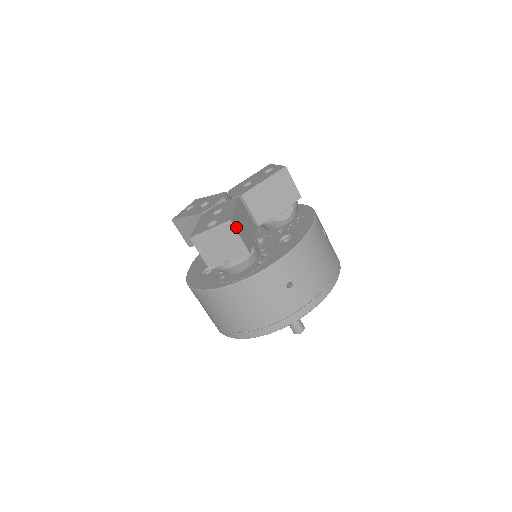
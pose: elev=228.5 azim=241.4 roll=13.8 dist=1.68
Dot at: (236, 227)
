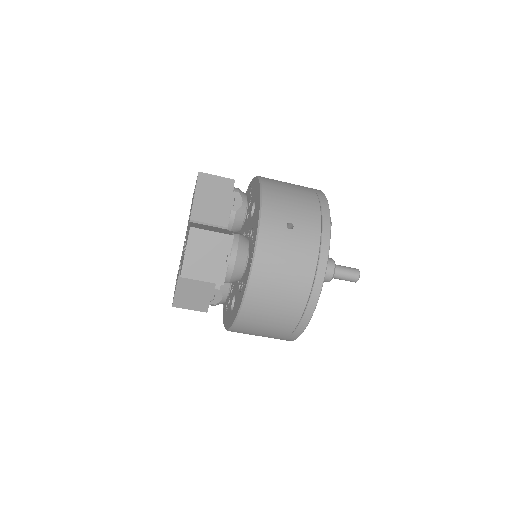
Dot at: (201, 229)
